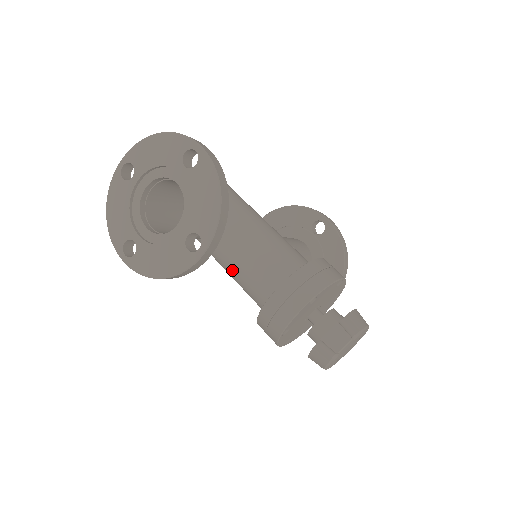
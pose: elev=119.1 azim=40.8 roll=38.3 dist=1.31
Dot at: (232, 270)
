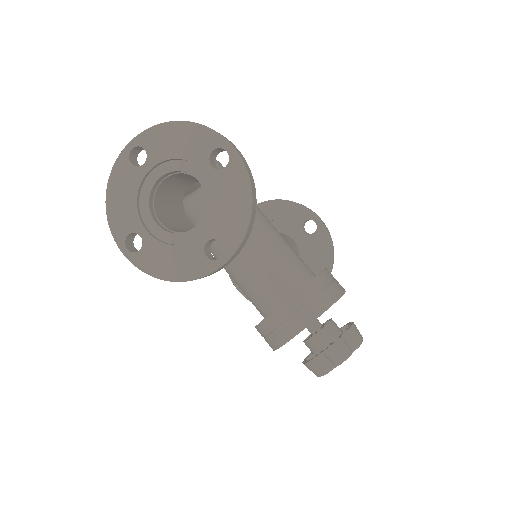
Dot at: (234, 271)
